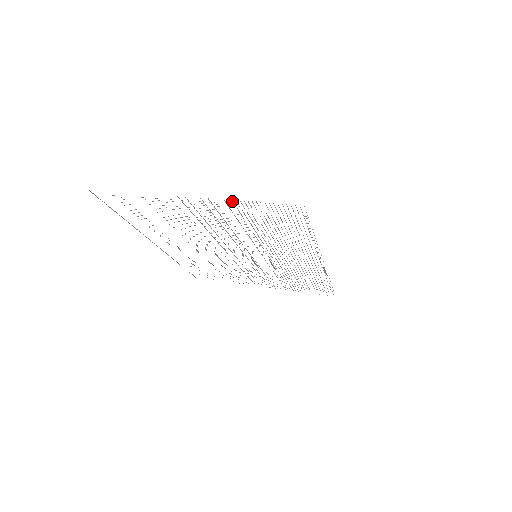
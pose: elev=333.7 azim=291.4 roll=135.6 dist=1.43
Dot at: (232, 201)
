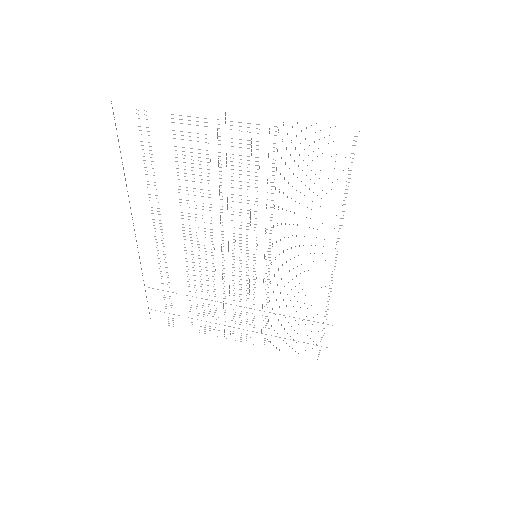
Dot at: occluded
